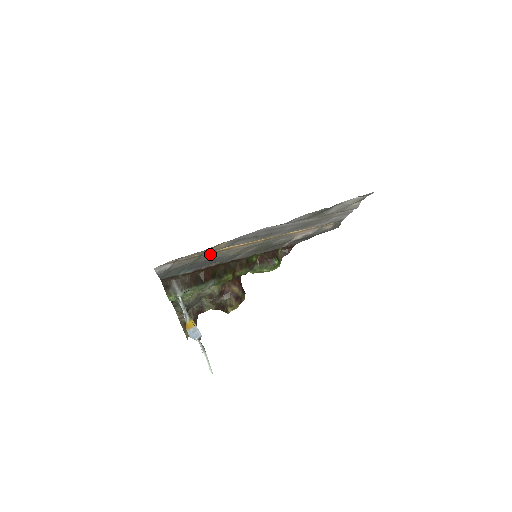
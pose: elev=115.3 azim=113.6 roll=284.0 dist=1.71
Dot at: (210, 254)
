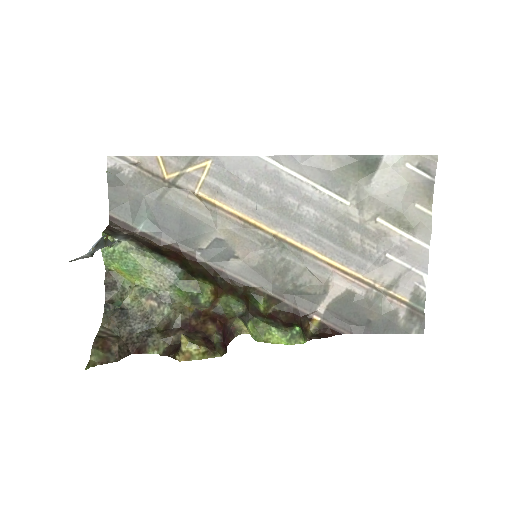
Dot at: (187, 195)
